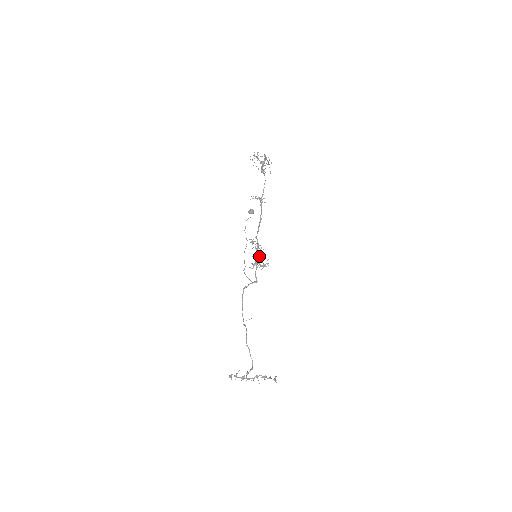
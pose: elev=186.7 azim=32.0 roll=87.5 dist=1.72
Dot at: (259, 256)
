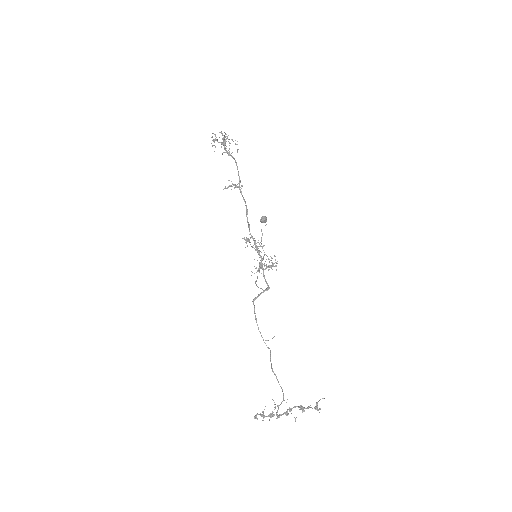
Dot at: occluded
